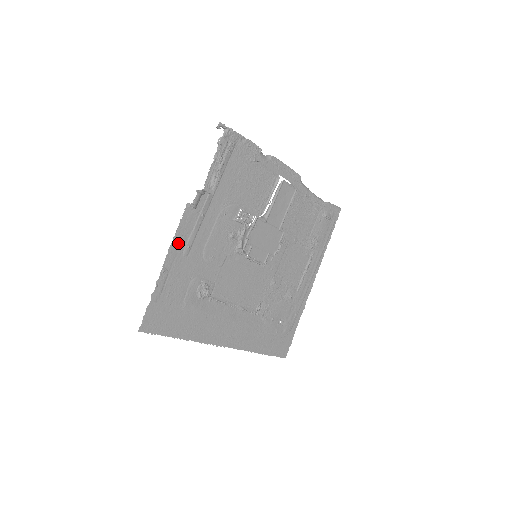
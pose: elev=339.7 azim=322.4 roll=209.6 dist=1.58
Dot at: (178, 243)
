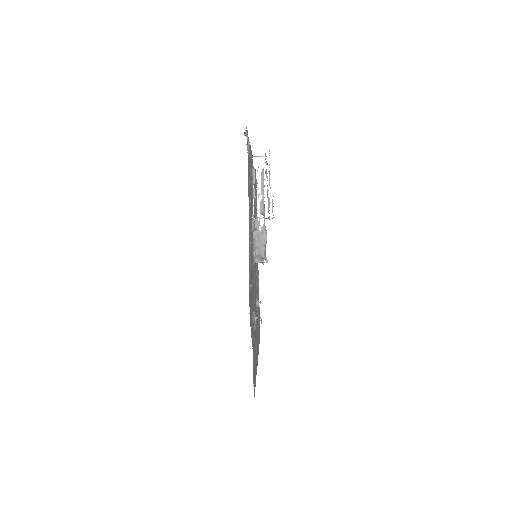
Dot at: (249, 288)
